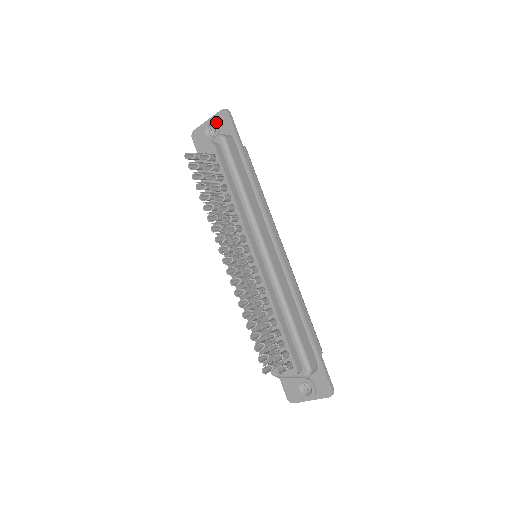
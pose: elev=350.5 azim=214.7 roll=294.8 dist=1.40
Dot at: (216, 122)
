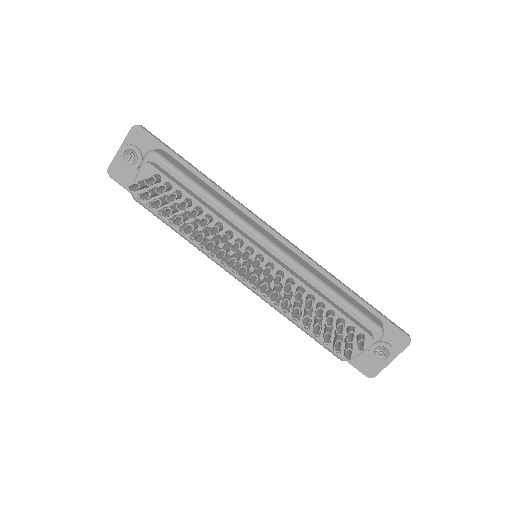
Dot at: (132, 144)
